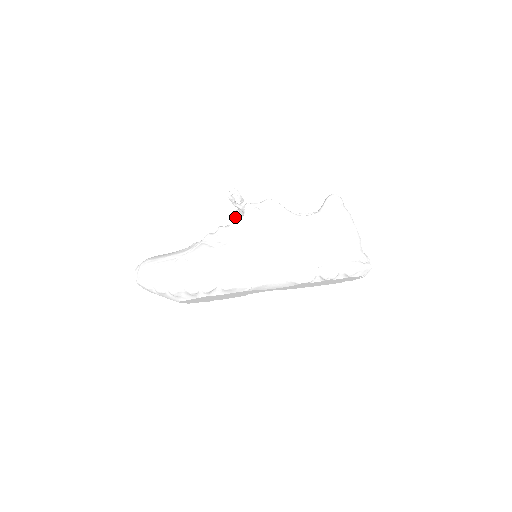
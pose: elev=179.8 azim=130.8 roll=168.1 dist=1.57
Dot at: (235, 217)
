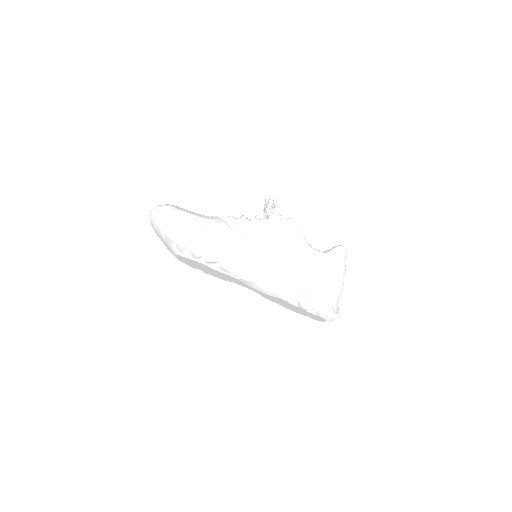
Dot at: (256, 215)
